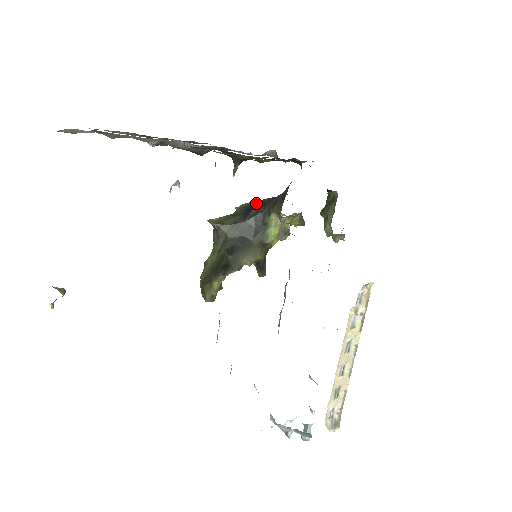
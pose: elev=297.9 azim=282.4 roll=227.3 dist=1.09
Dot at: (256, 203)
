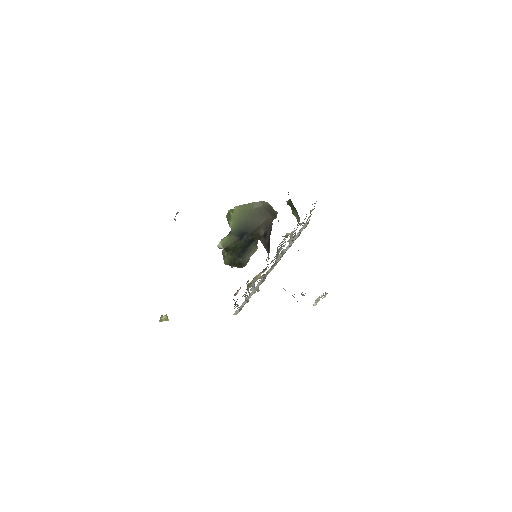
Dot at: (243, 225)
